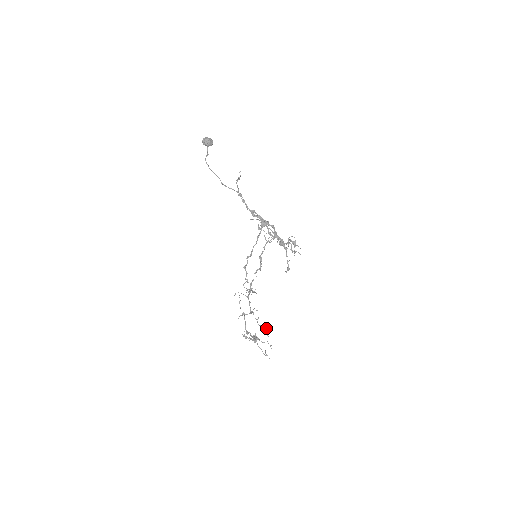
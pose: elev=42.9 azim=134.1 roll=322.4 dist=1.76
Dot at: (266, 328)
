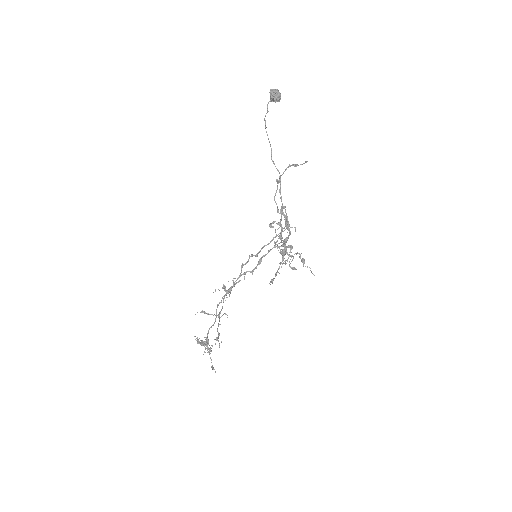
Dot at: occluded
